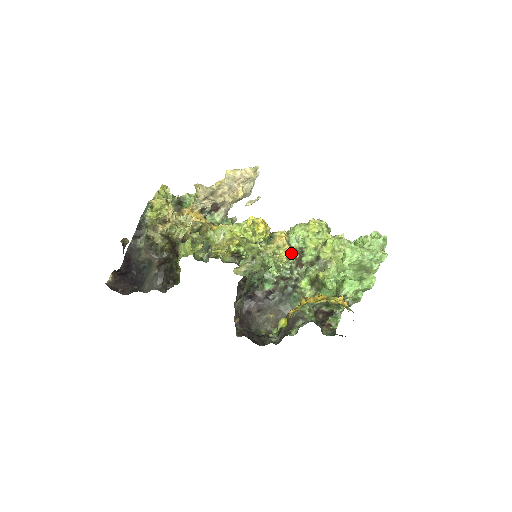
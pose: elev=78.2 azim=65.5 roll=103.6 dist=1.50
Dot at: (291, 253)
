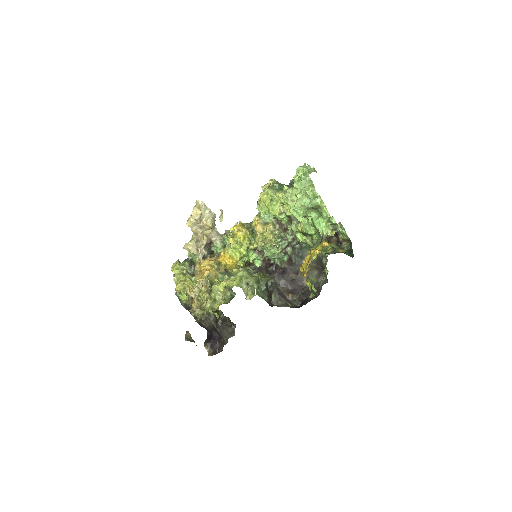
Dot at: (272, 230)
